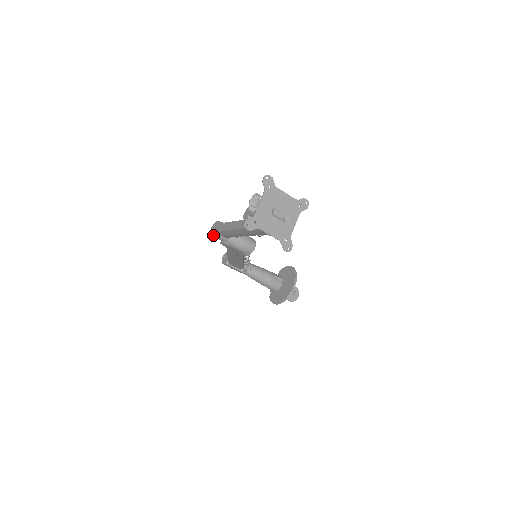
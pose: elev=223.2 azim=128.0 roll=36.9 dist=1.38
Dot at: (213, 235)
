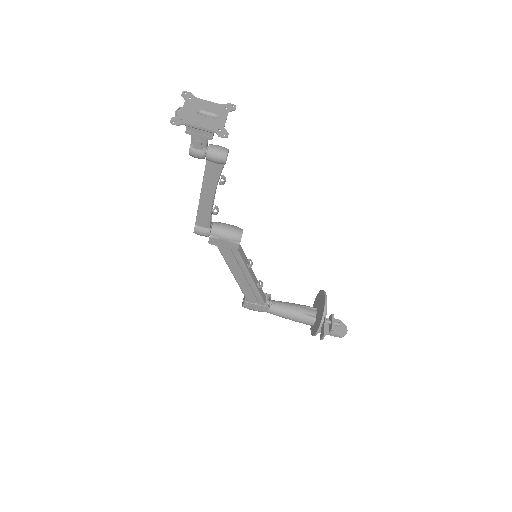
Dot at: (195, 231)
